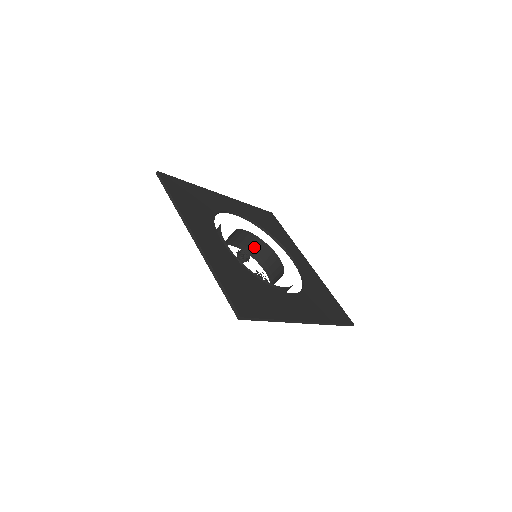
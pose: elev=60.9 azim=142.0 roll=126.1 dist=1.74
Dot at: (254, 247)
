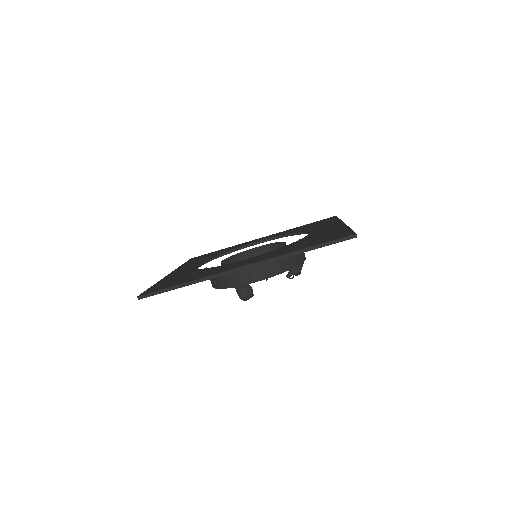
Dot at: occluded
